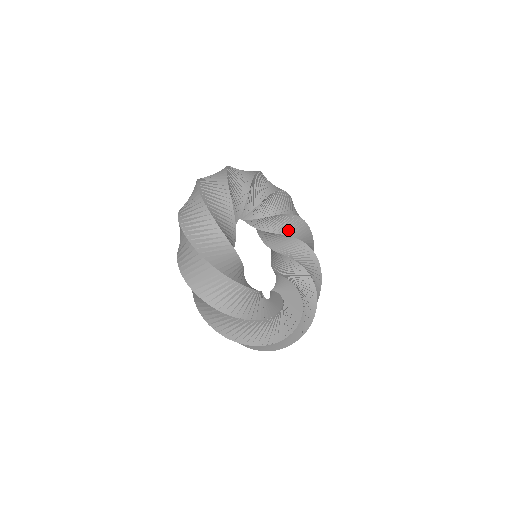
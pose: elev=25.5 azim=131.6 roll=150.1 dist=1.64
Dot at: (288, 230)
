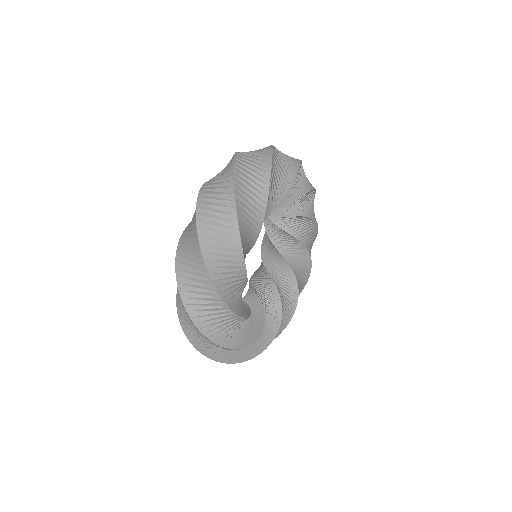
Dot at: (298, 231)
